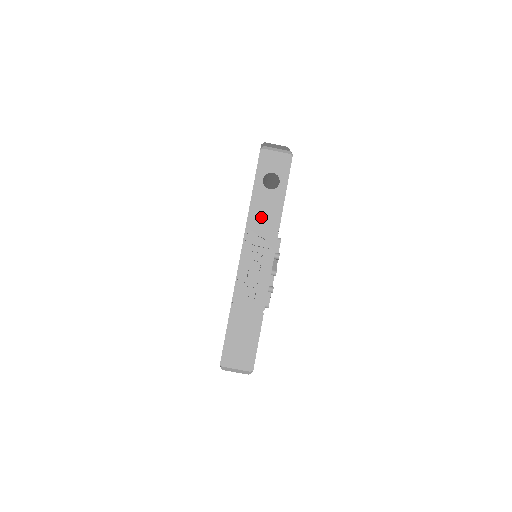
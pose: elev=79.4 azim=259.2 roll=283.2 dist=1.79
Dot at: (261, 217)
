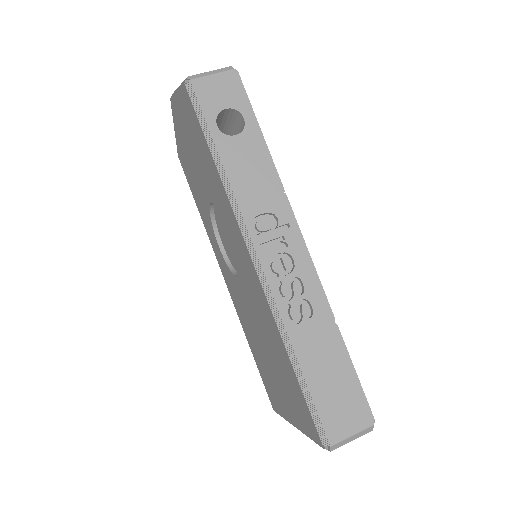
Dot at: (248, 183)
